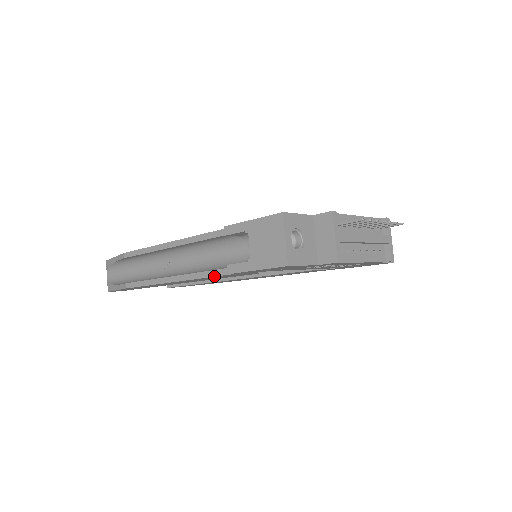
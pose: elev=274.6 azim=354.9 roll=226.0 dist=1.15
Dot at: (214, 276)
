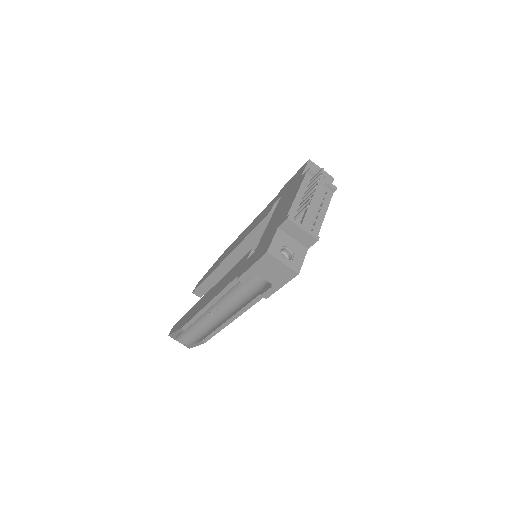
Dot at: occluded
